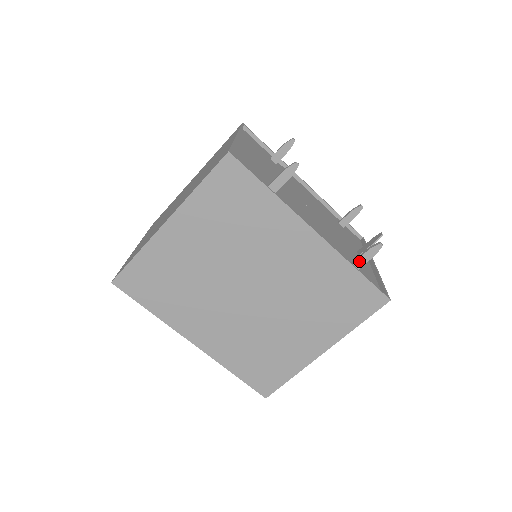
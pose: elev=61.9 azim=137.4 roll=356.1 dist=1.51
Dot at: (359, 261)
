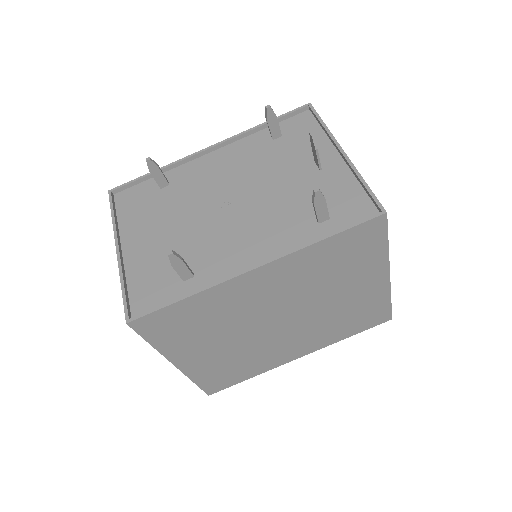
Dot at: (320, 216)
